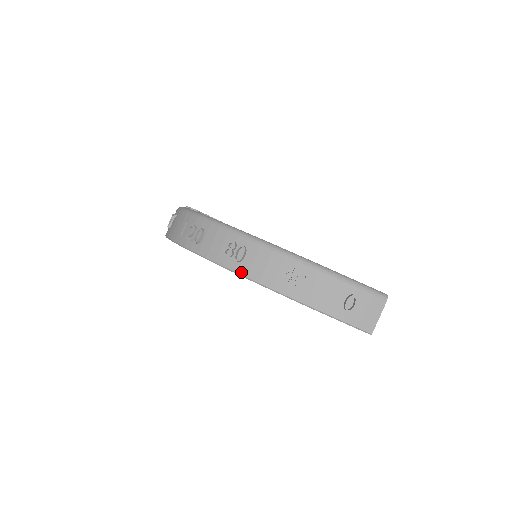
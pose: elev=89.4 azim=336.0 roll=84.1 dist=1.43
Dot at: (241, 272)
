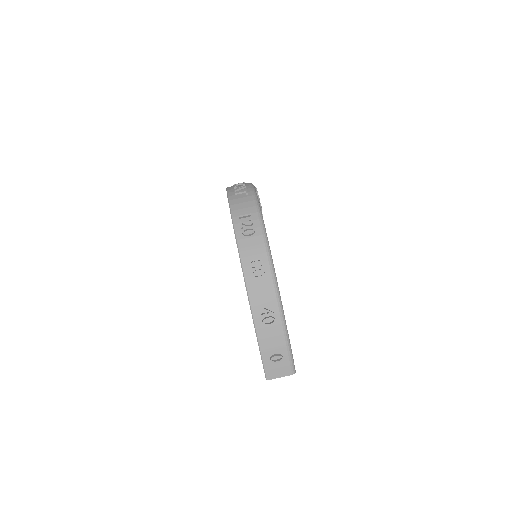
Dot at: (247, 281)
